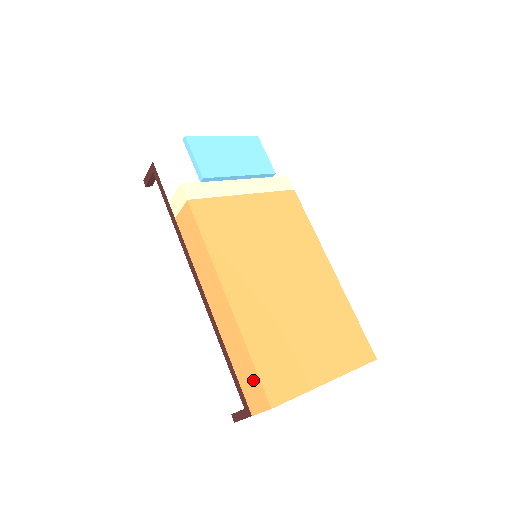
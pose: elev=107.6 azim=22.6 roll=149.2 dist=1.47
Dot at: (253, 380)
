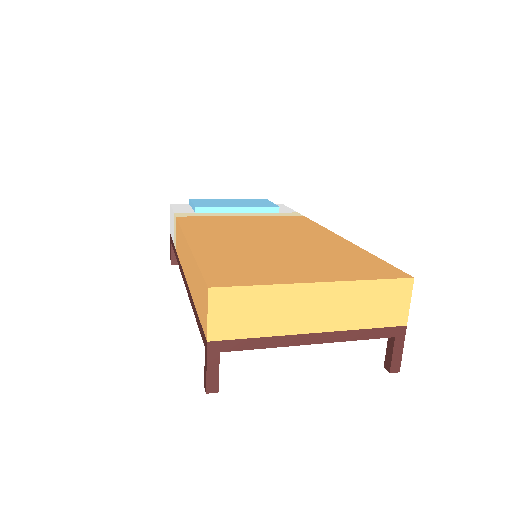
Dot at: (201, 287)
